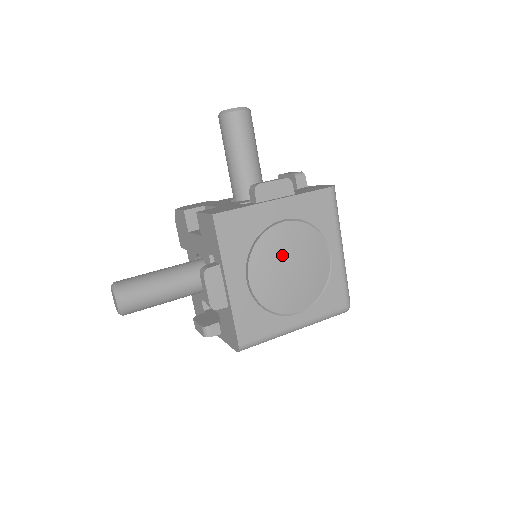
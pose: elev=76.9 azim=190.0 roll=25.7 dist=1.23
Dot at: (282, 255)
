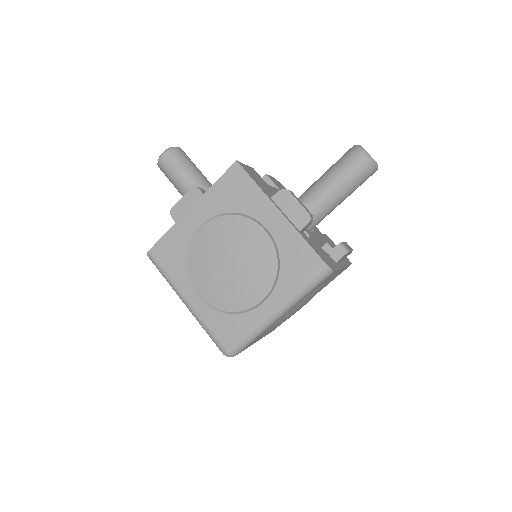
Dot at: (236, 246)
